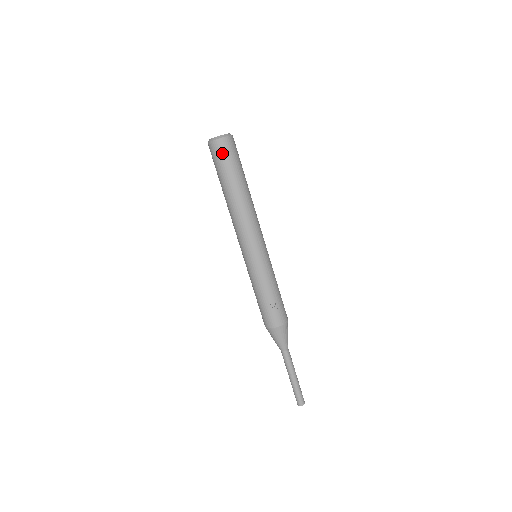
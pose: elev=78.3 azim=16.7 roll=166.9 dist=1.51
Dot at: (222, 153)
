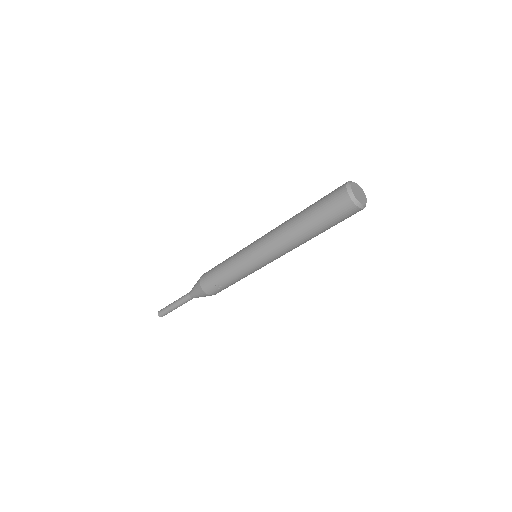
Dot at: (339, 209)
